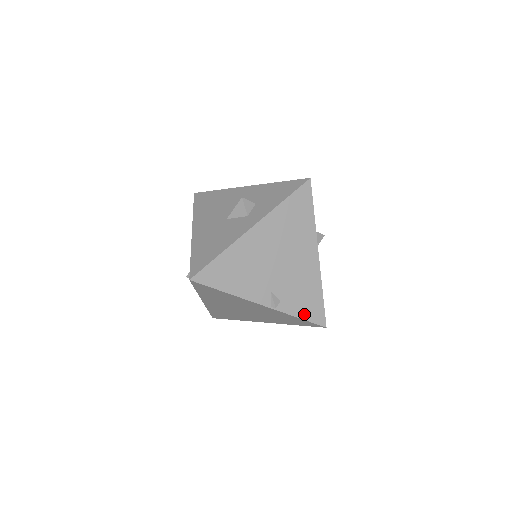
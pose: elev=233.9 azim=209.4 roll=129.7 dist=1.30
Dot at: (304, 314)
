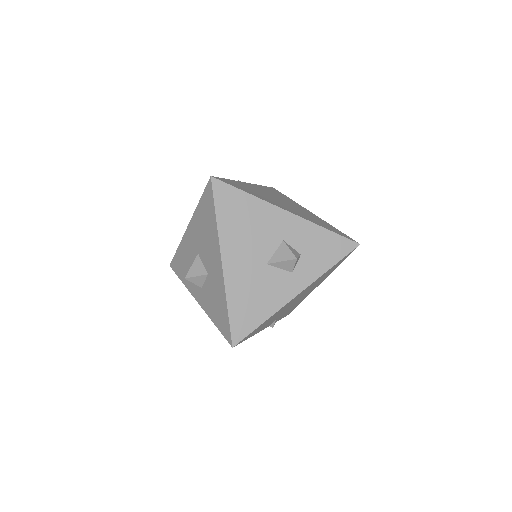
Dot at: (284, 316)
